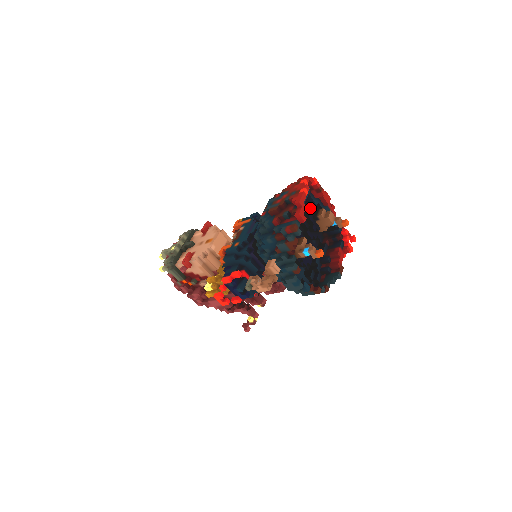
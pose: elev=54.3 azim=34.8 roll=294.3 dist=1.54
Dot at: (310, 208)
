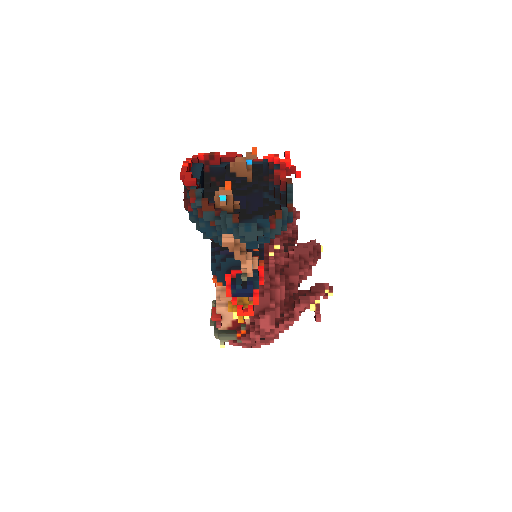
Dot at: (225, 175)
